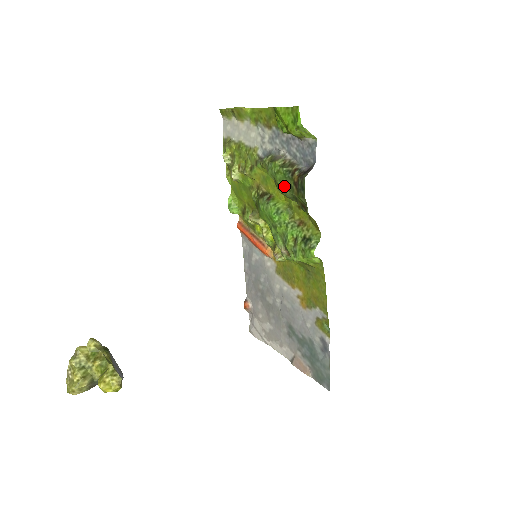
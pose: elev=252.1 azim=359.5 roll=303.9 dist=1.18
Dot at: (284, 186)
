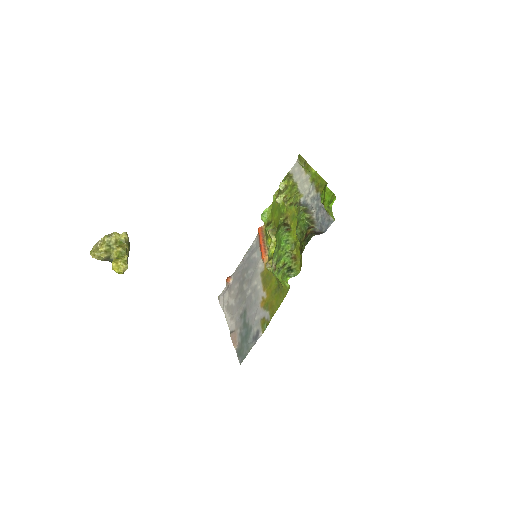
Dot at: (300, 230)
